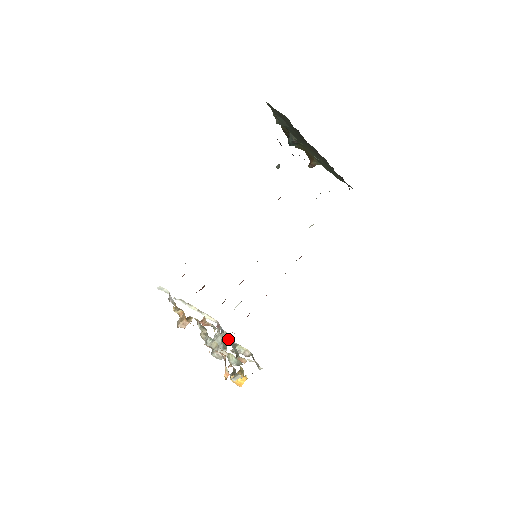
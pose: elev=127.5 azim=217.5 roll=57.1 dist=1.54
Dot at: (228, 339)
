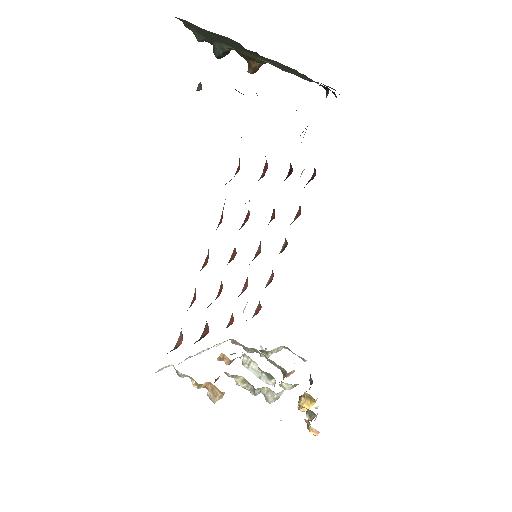
Dot at: (255, 351)
